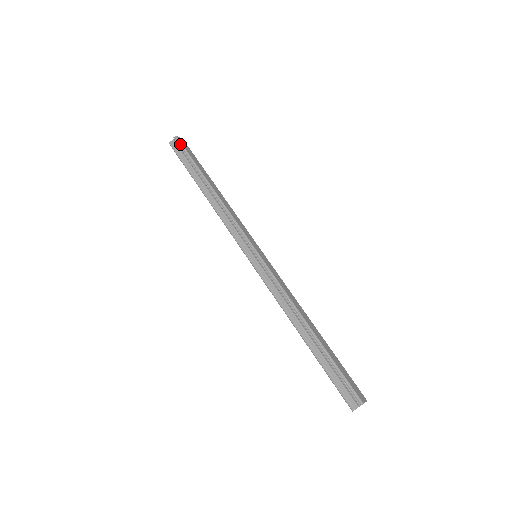
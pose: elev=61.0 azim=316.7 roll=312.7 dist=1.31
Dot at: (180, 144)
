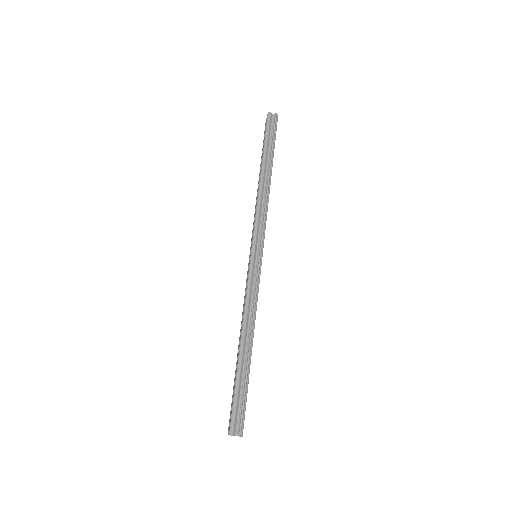
Dot at: (276, 123)
